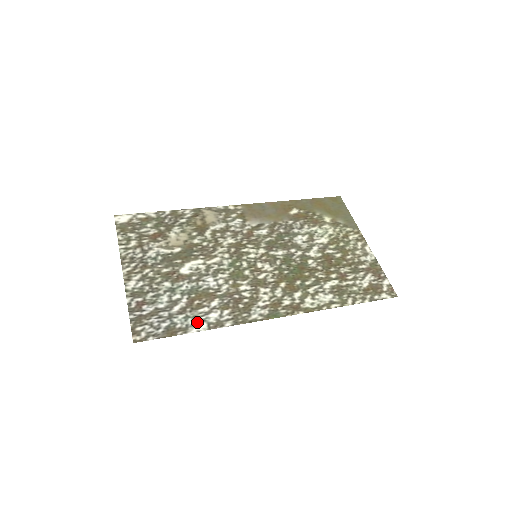
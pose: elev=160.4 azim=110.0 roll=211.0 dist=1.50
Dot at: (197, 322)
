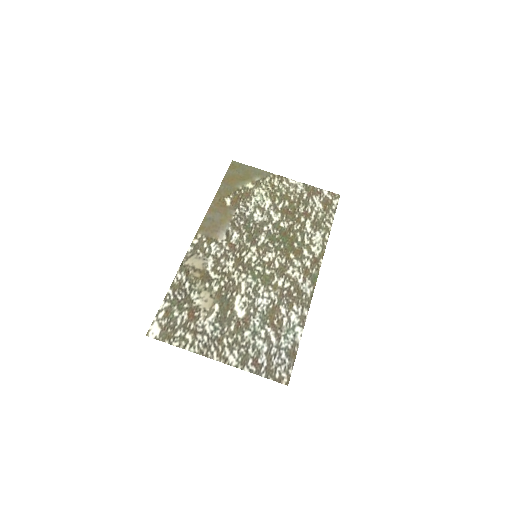
Dot at: (293, 332)
